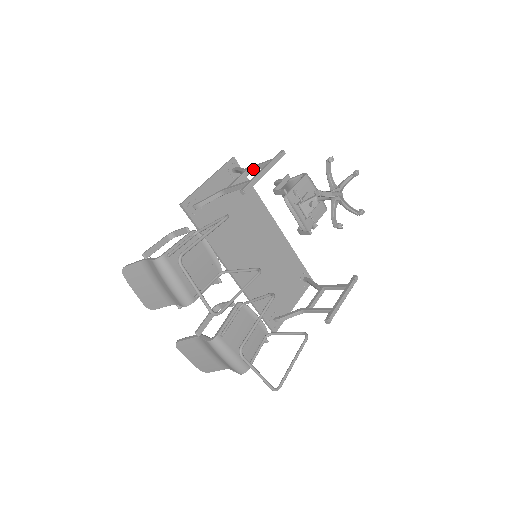
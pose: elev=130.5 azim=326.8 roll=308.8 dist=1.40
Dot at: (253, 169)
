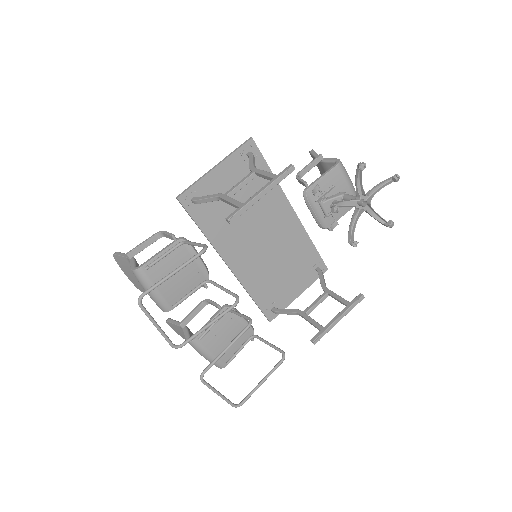
Dot at: (259, 175)
